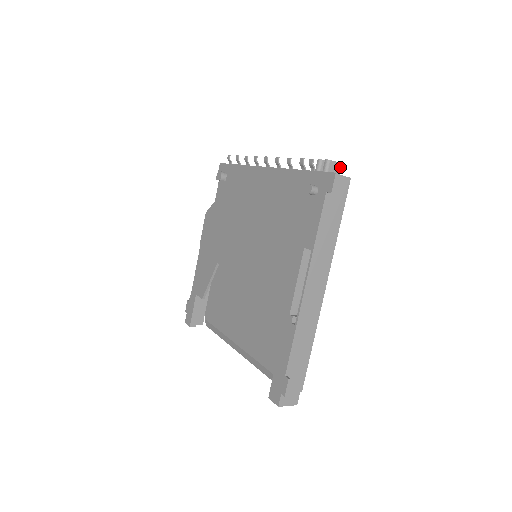
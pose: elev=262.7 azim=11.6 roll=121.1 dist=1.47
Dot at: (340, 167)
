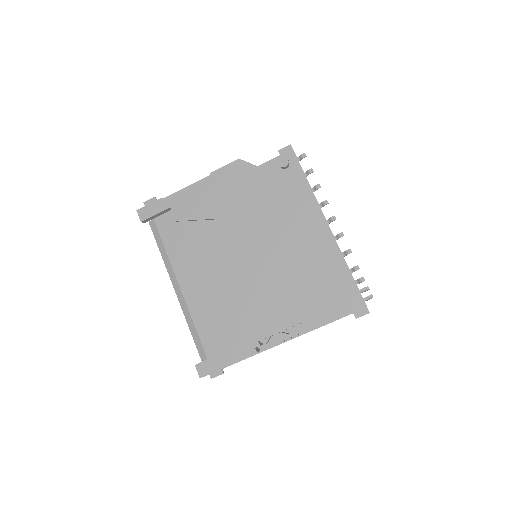
Dot at: occluded
